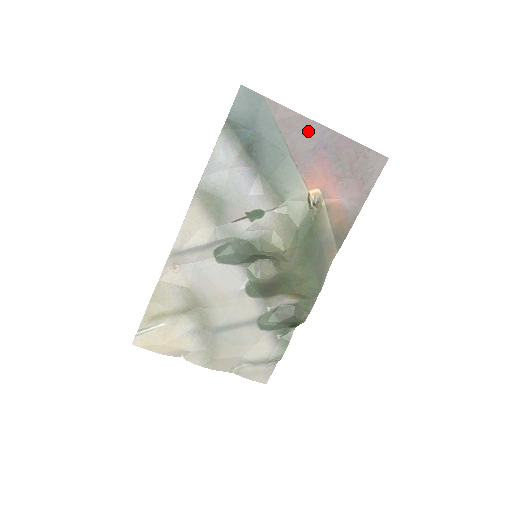
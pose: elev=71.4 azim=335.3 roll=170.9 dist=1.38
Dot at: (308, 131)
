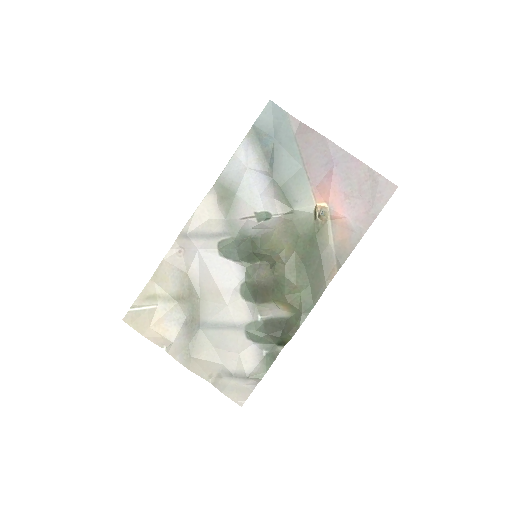
Dot at: (323, 148)
